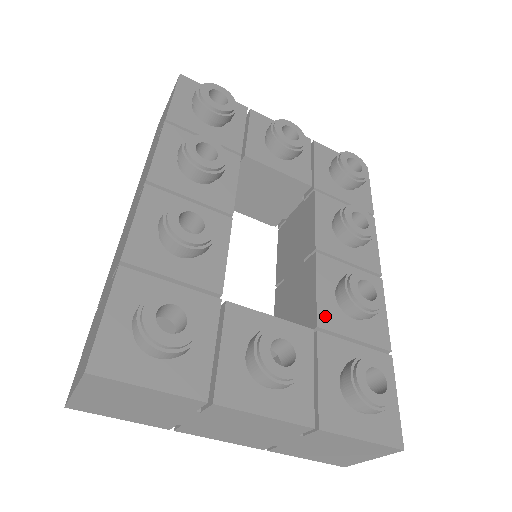
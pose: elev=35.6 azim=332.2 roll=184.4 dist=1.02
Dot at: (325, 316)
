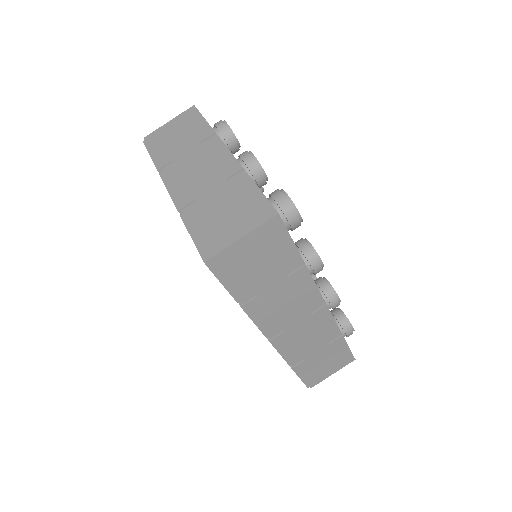
Dot at: occluded
